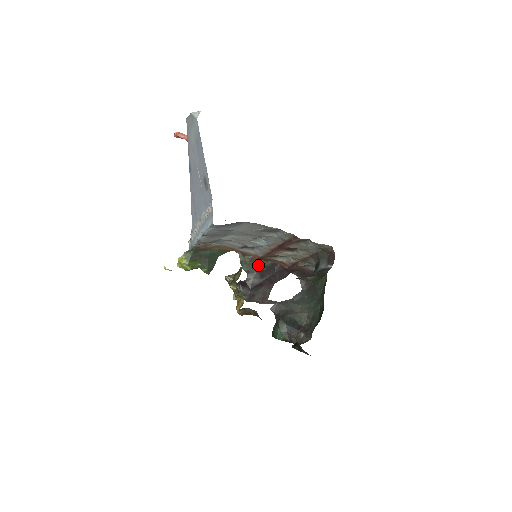
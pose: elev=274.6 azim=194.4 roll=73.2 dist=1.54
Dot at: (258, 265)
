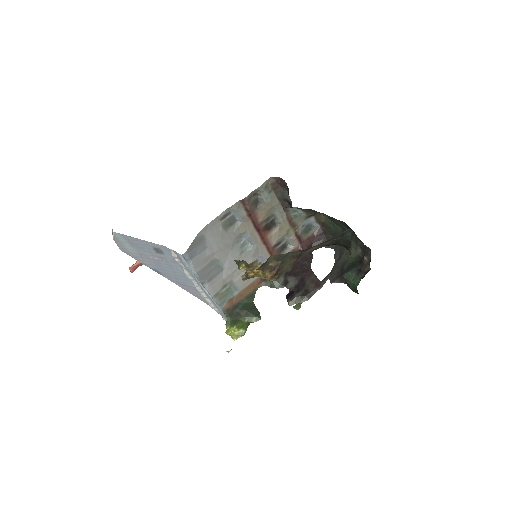
Dot at: occluded
